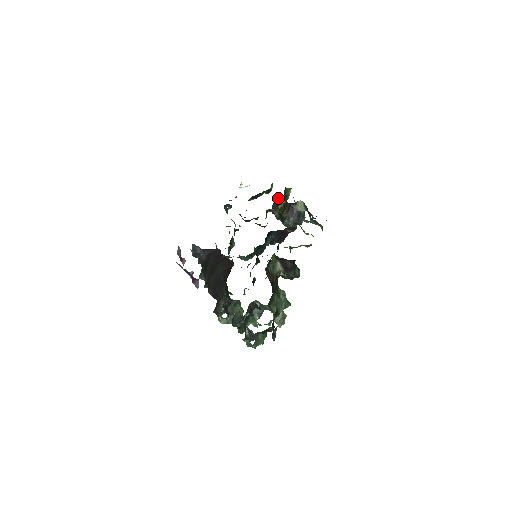
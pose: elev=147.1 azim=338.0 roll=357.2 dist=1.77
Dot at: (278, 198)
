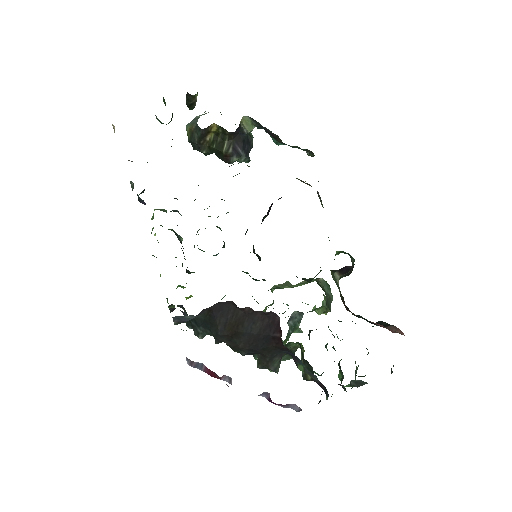
Dot at: occluded
